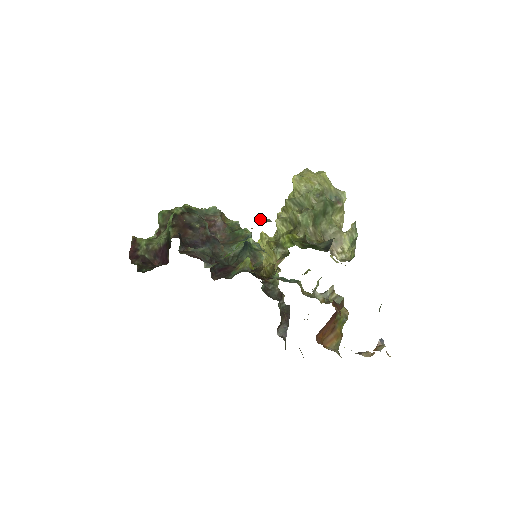
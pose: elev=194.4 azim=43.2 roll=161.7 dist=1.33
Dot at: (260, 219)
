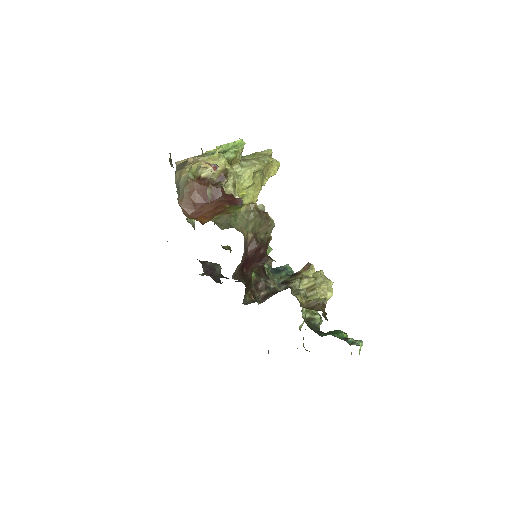
Dot at: occluded
